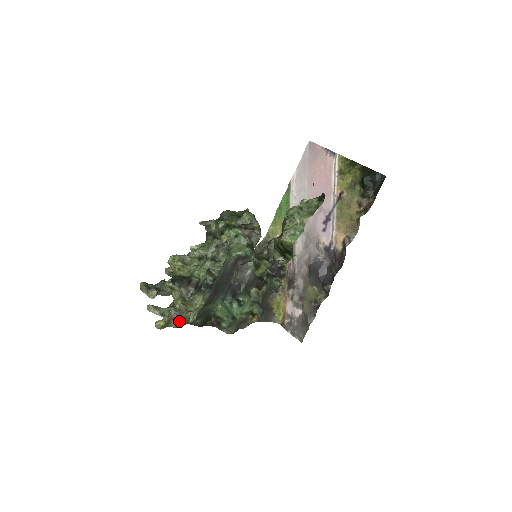
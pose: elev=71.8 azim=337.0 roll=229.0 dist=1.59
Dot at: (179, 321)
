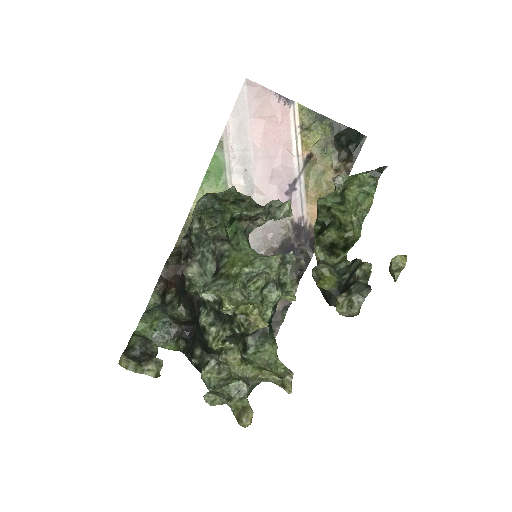
Dot at: occluded
